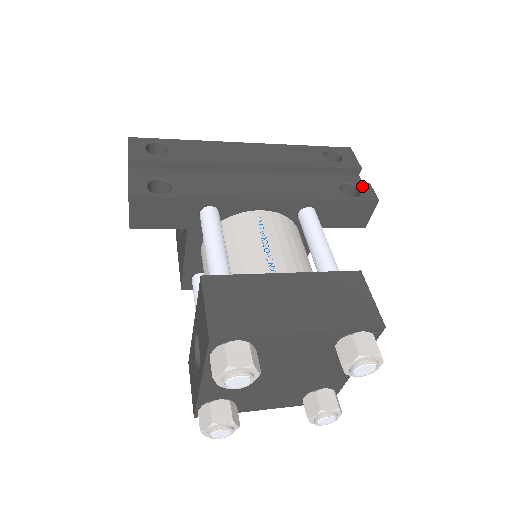
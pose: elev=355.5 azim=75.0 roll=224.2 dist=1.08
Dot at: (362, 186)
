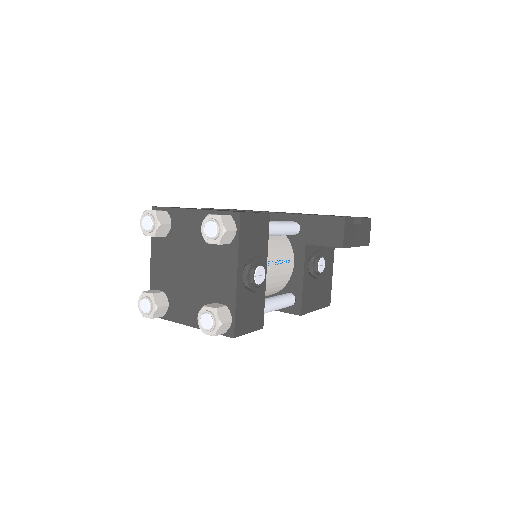
Dot at: occluded
